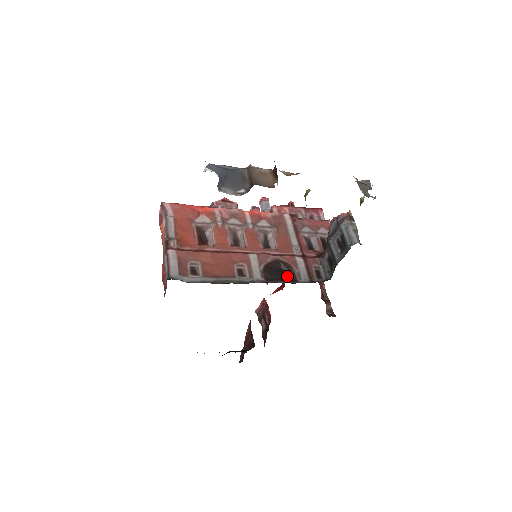
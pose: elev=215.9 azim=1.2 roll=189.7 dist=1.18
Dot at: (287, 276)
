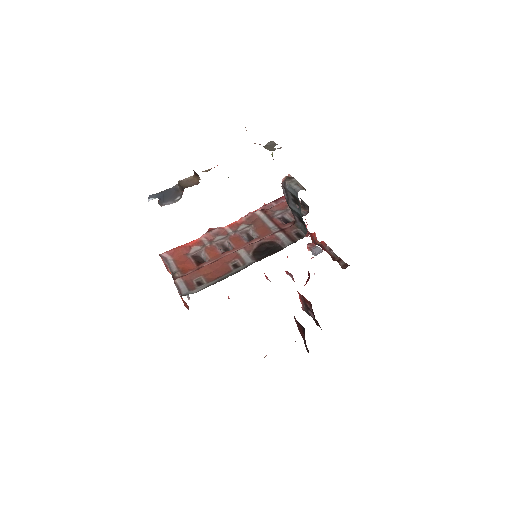
Dot at: (274, 250)
